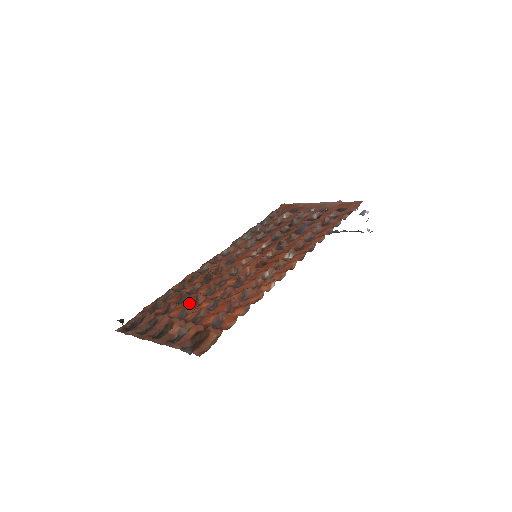
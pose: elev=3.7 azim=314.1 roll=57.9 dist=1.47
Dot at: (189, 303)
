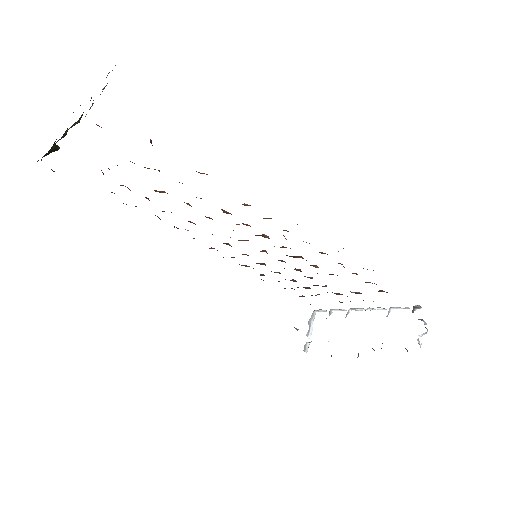
Dot at: occluded
